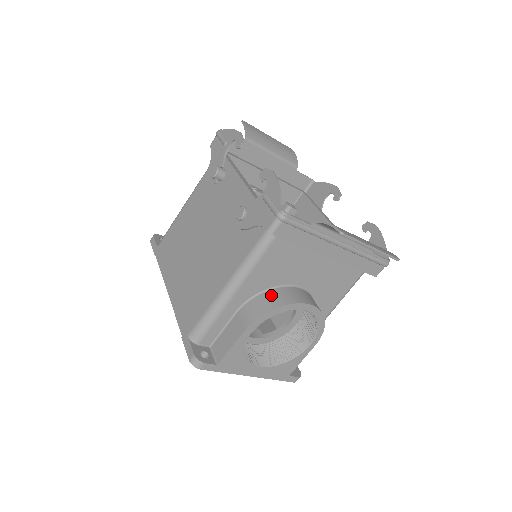
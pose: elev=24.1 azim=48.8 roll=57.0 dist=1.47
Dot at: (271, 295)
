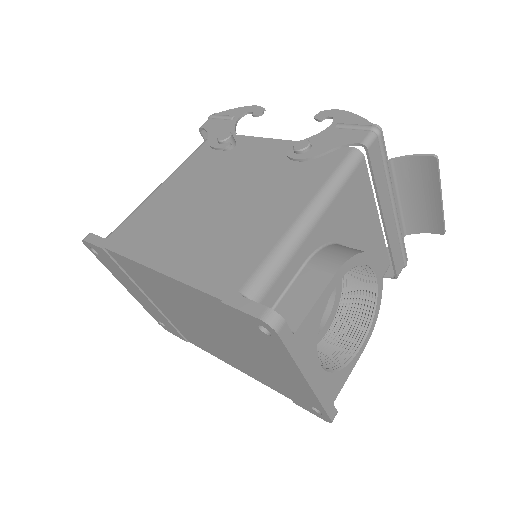
Dot at: (343, 246)
